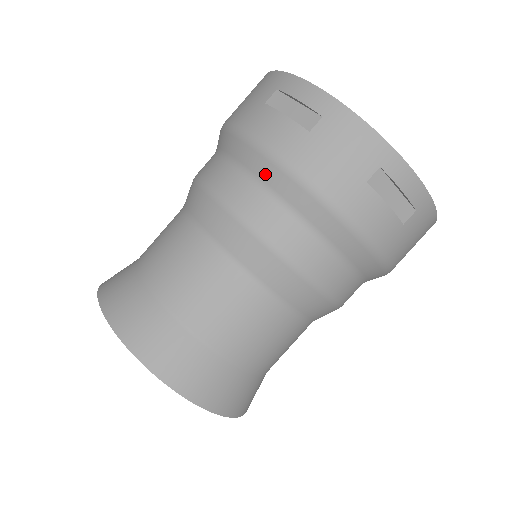
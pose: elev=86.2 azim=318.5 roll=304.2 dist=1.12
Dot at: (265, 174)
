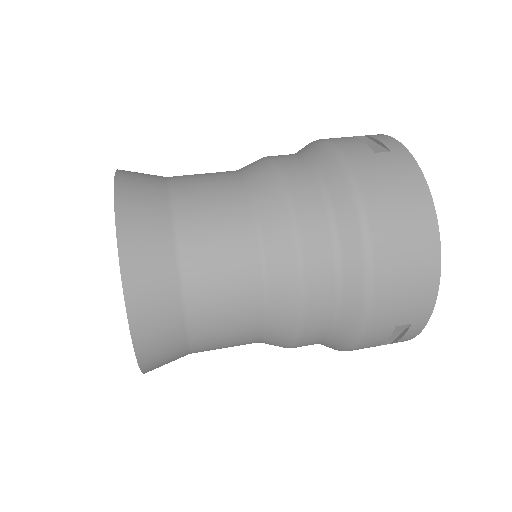
Dot at: occluded
